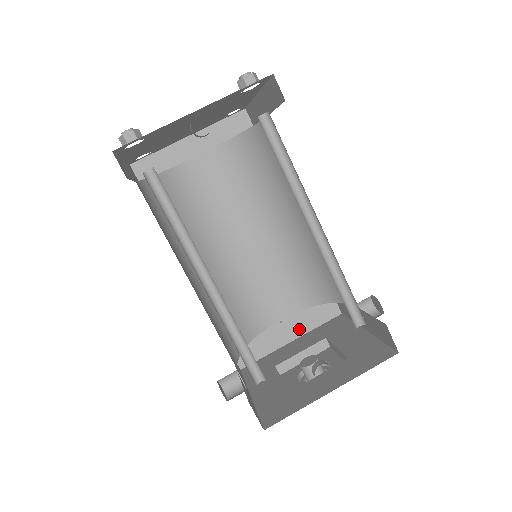
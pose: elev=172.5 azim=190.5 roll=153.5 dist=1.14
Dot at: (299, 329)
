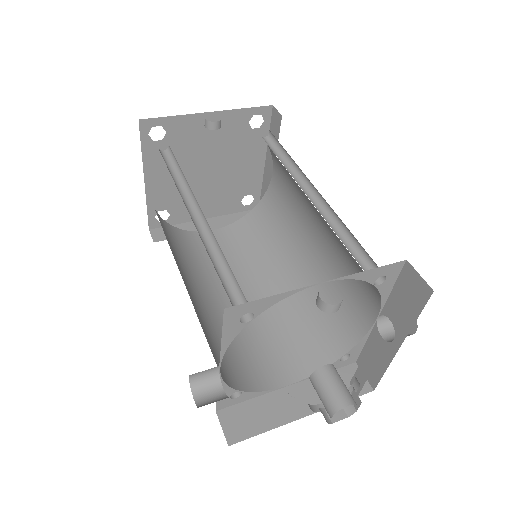
Dot at: occluded
